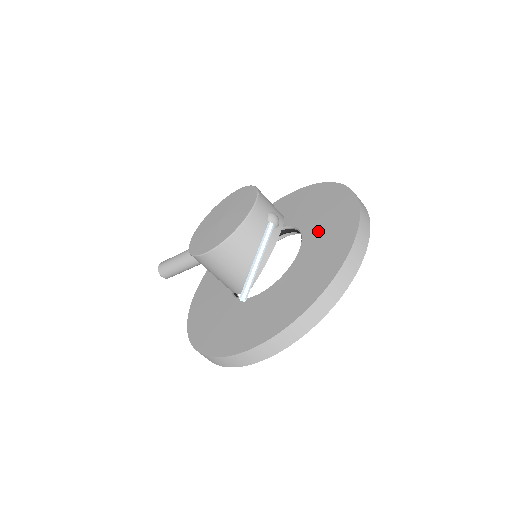
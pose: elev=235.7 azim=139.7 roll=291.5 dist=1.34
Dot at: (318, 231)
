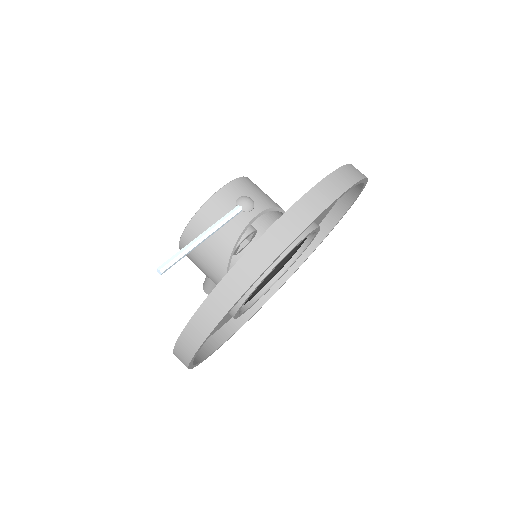
Dot at: occluded
